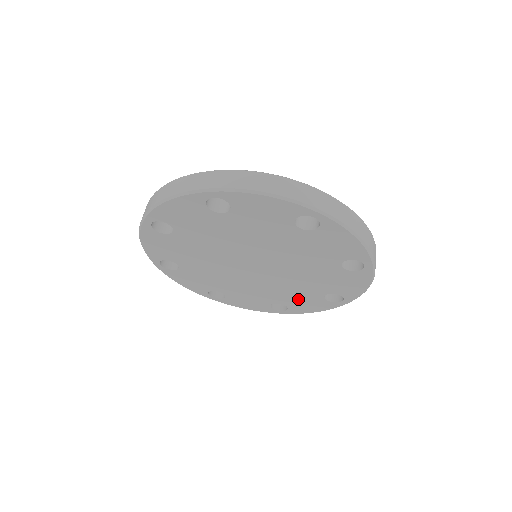
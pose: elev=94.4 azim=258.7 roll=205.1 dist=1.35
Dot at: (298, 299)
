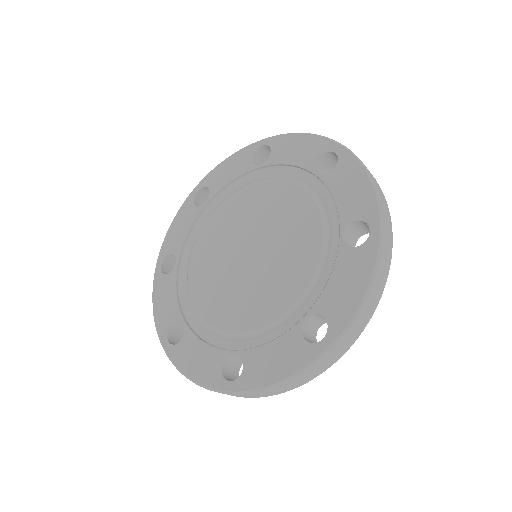
Dot at: occluded
